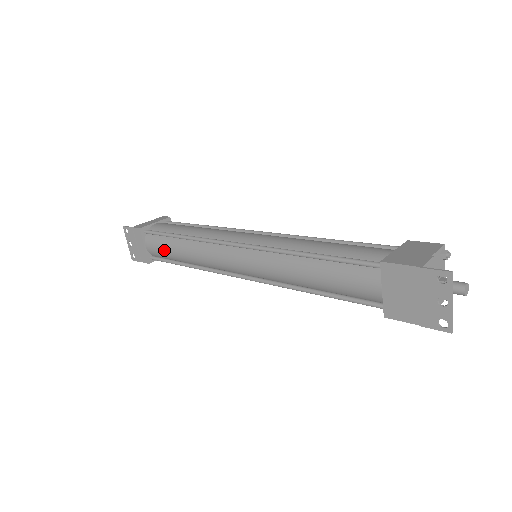
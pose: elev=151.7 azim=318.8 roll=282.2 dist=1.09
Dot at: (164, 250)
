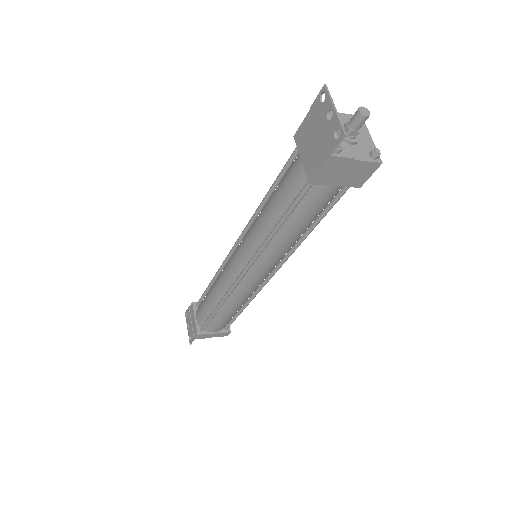
Dot at: (204, 307)
